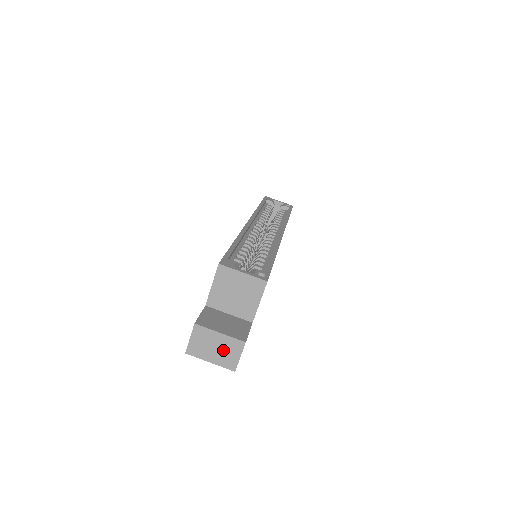
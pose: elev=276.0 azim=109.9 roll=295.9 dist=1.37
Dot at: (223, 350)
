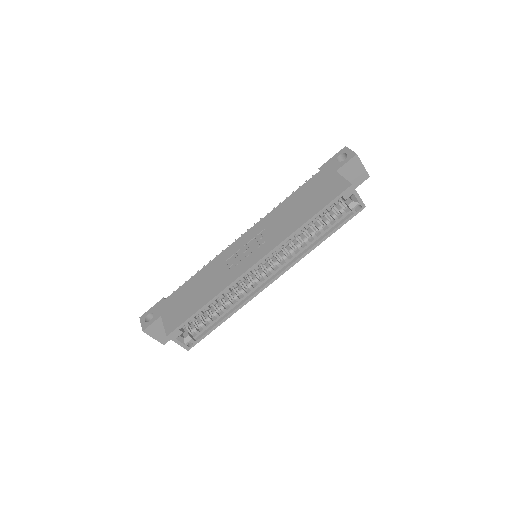
Dot at: occluded
